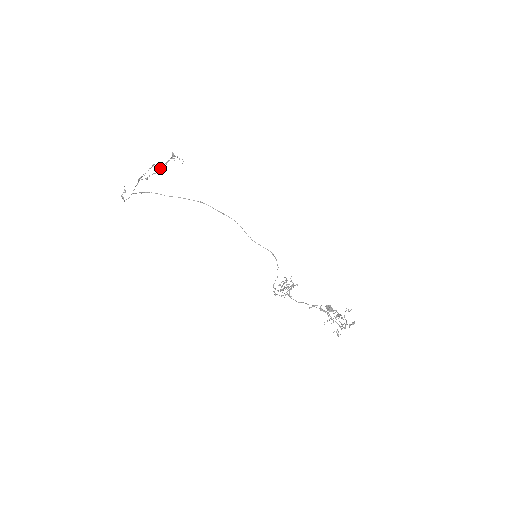
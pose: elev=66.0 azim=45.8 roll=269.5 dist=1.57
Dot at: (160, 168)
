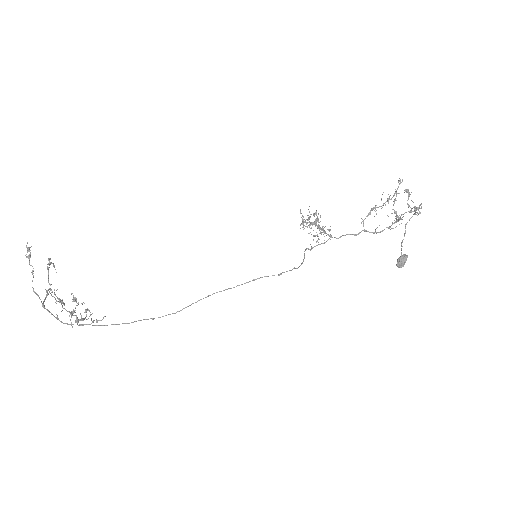
Dot at: occluded
